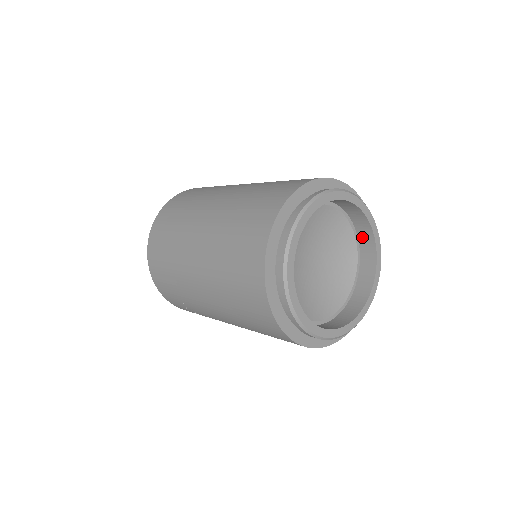
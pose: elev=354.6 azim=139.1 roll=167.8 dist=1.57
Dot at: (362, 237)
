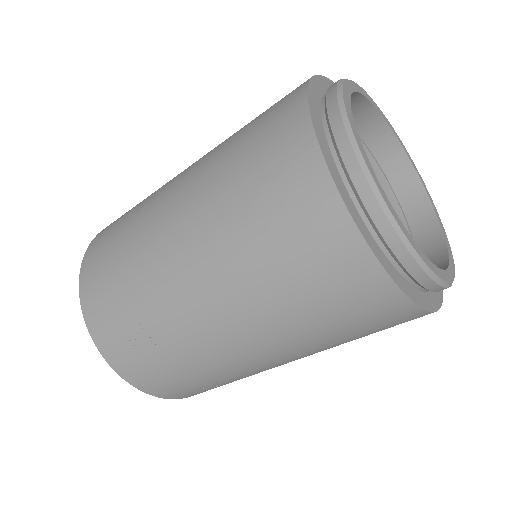
Dot at: (412, 213)
